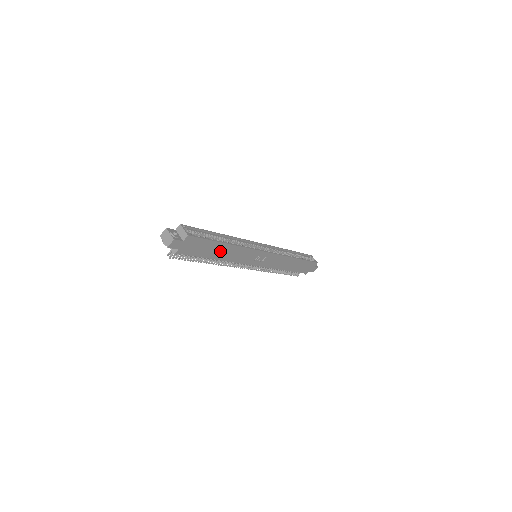
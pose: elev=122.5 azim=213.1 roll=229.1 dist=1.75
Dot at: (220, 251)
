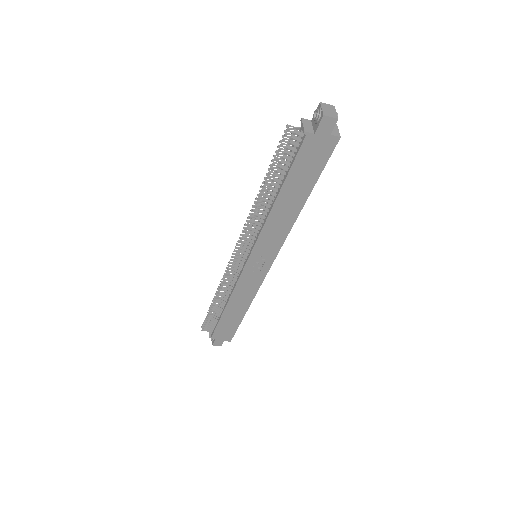
Dot at: (292, 198)
